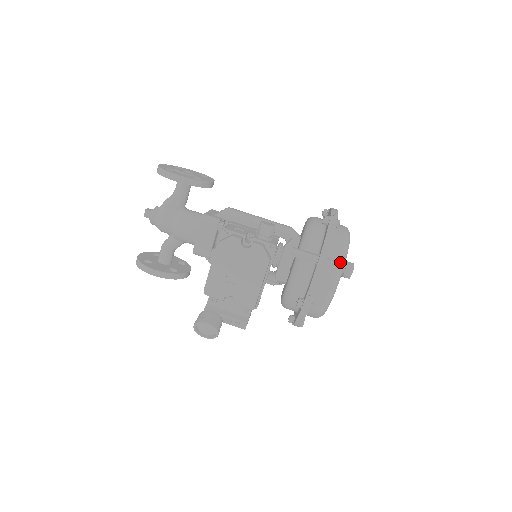
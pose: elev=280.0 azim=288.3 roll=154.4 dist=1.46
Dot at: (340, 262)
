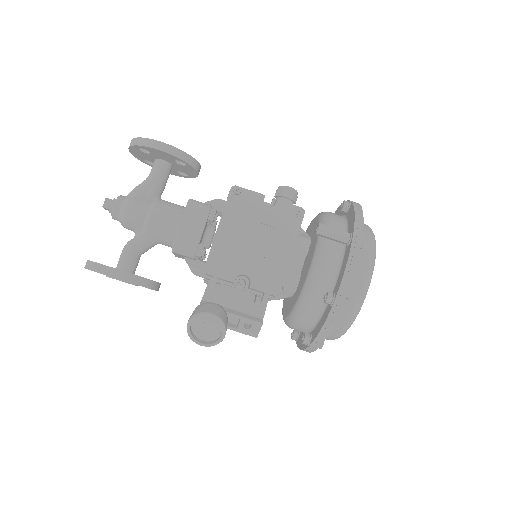
Dot at: (372, 248)
